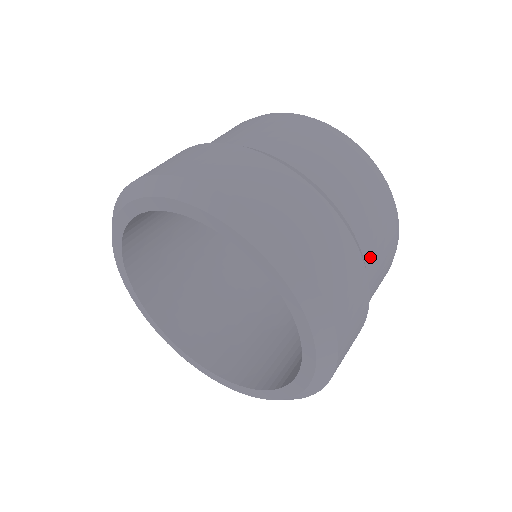
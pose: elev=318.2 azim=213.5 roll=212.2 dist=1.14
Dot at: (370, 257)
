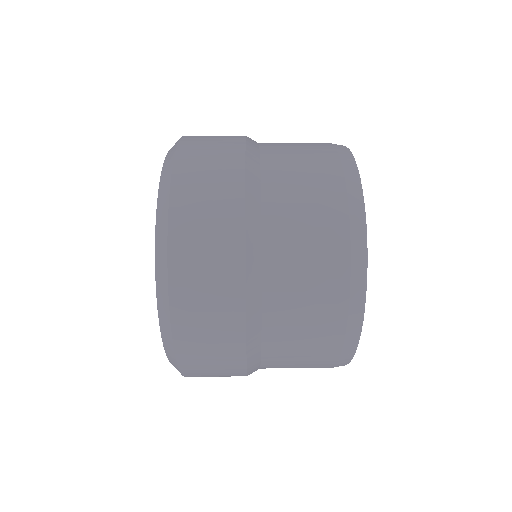
Dot at: (275, 203)
